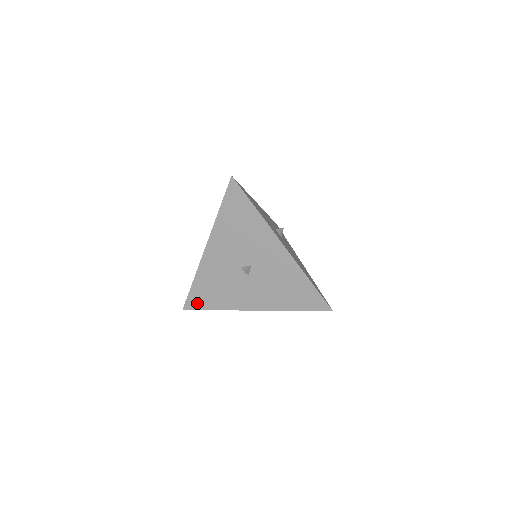
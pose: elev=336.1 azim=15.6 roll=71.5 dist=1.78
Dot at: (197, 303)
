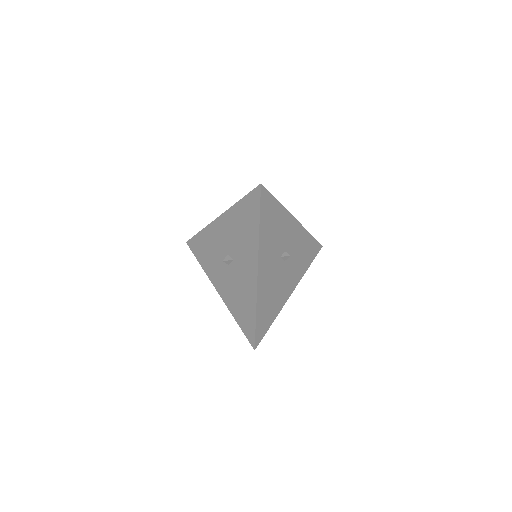
Dot at: (195, 248)
